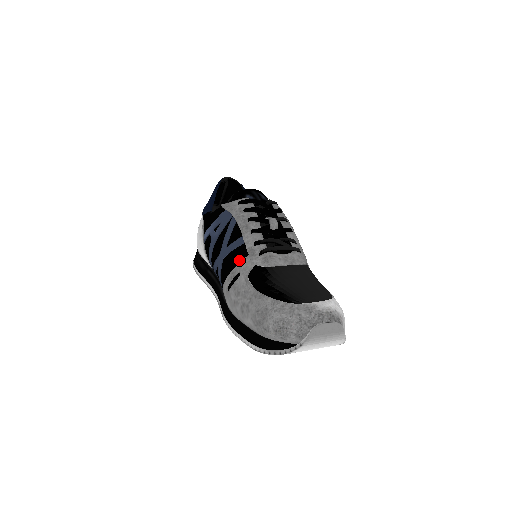
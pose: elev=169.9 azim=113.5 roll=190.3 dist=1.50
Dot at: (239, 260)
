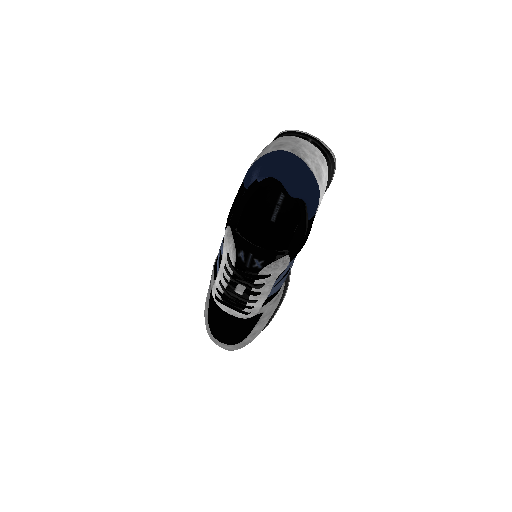
Dot at: (214, 273)
